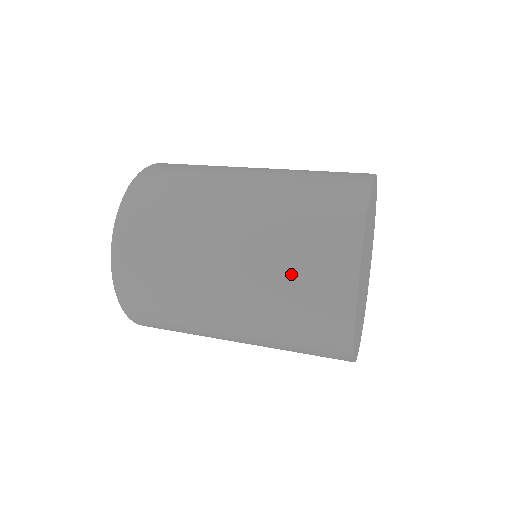
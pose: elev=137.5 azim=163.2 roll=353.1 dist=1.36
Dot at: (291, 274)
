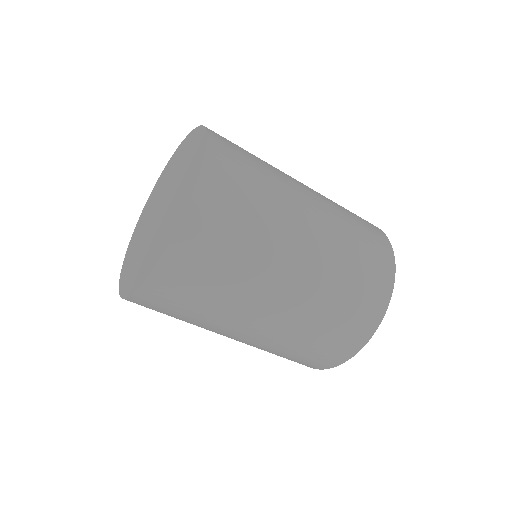
Dot at: (331, 319)
